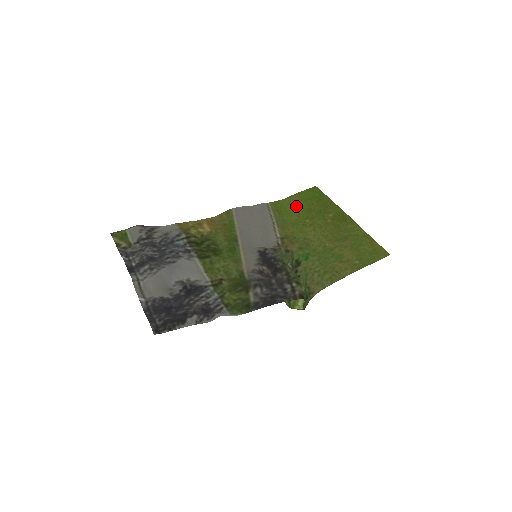
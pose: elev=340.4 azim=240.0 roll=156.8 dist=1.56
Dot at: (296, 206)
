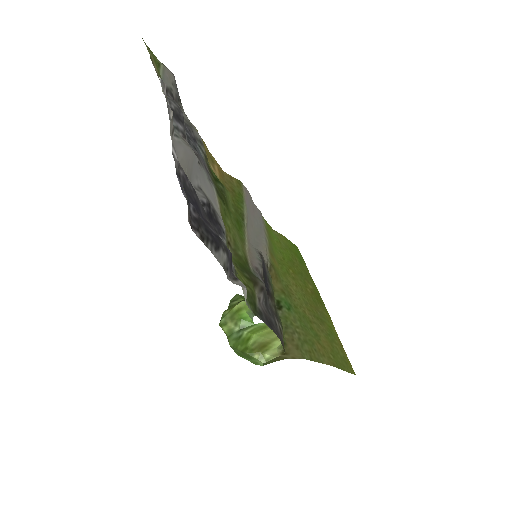
Dot at: (282, 247)
